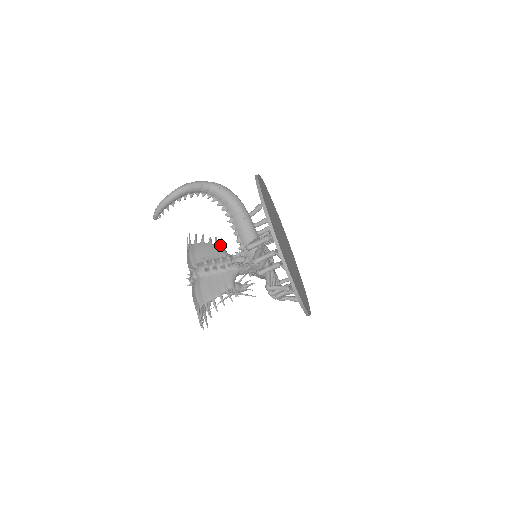
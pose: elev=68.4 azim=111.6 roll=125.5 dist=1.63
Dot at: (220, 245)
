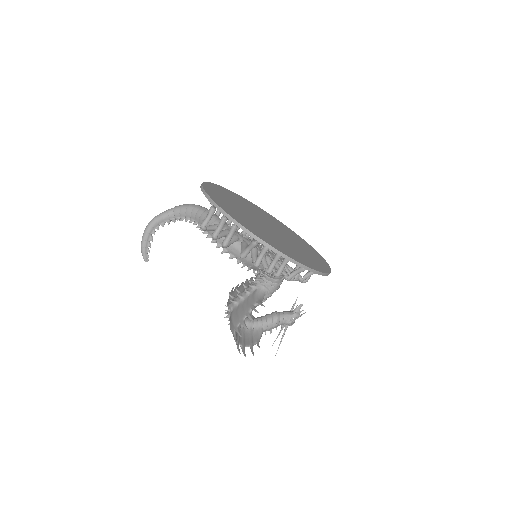
Dot at: occluded
